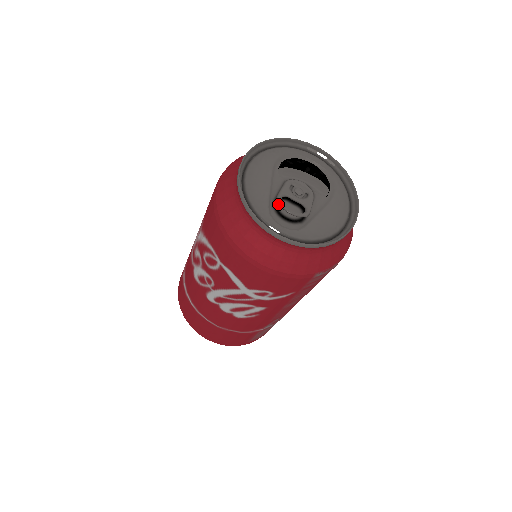
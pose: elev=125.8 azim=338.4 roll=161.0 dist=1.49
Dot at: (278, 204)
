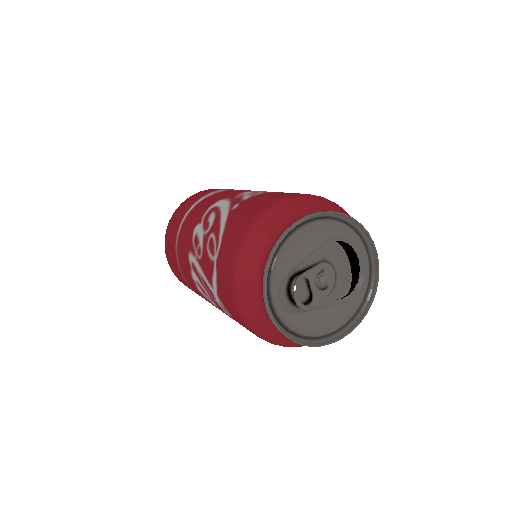
Dot at: occluded
